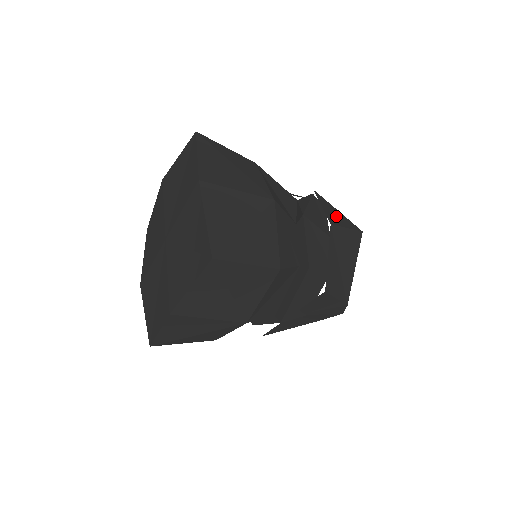
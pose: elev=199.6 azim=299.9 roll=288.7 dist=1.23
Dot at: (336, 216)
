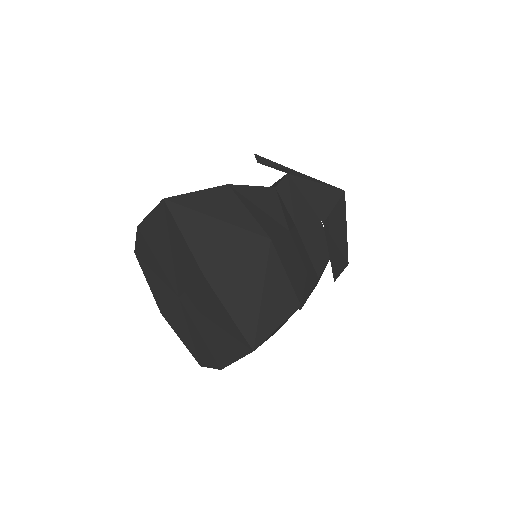
Dot at: (320, 198)
